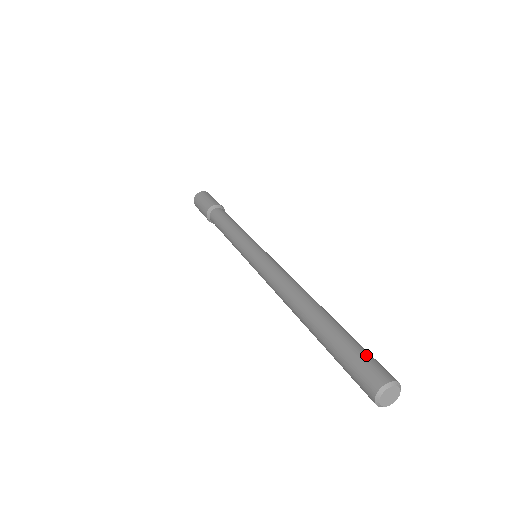
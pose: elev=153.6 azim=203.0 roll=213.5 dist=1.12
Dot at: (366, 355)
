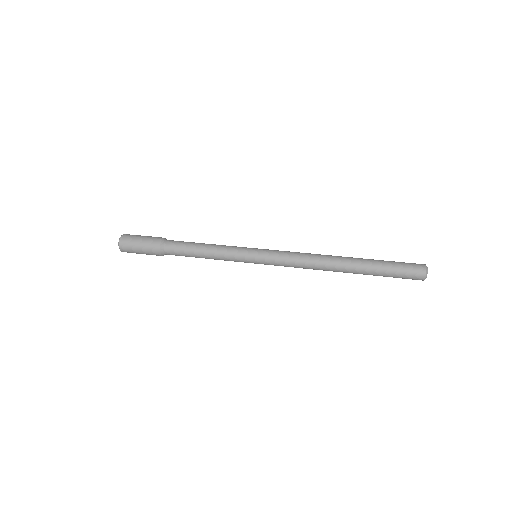
Dot at: (403, 263)
